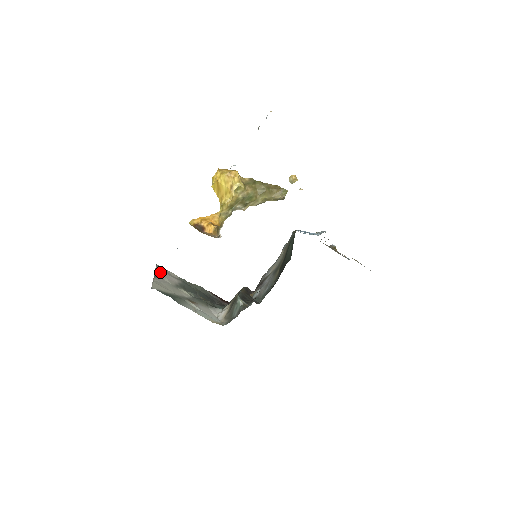
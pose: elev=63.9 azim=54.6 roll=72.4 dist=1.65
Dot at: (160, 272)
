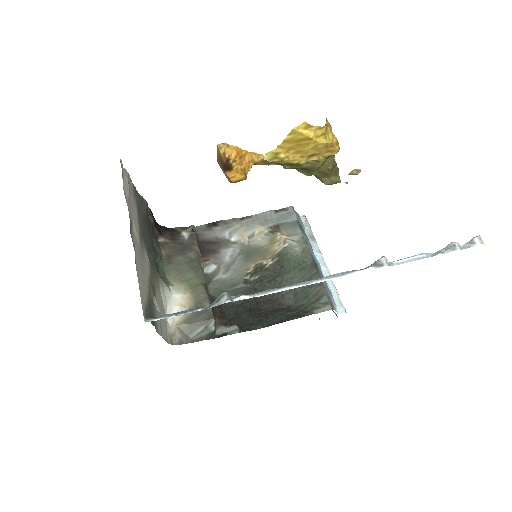
Dot at: (129, 201)
